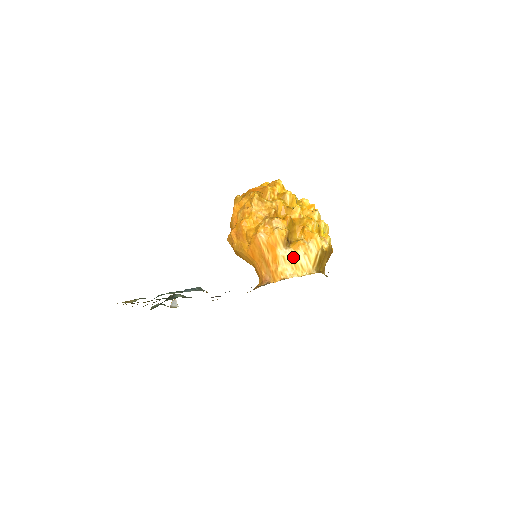
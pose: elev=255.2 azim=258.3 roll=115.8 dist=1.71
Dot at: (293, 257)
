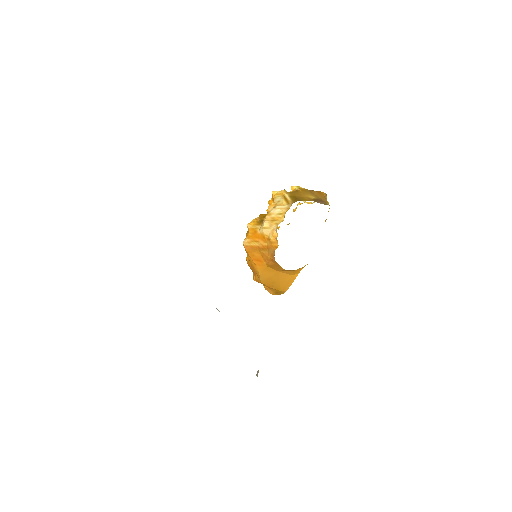
Dot at: (270, 219)
